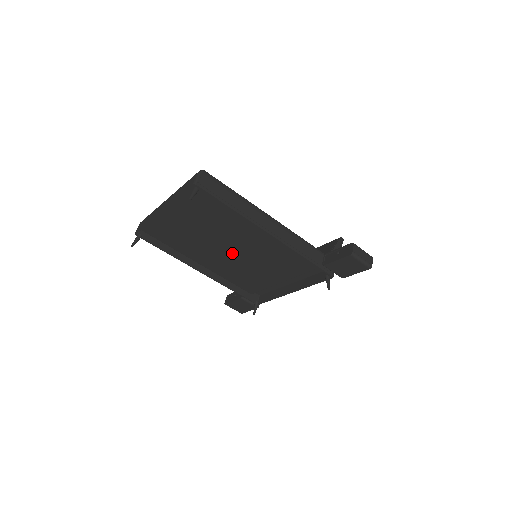
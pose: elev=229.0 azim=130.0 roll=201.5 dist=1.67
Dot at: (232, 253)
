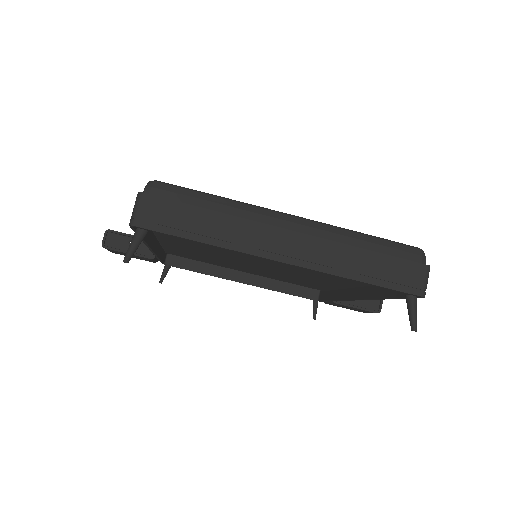
Dot at: (246, 261)
